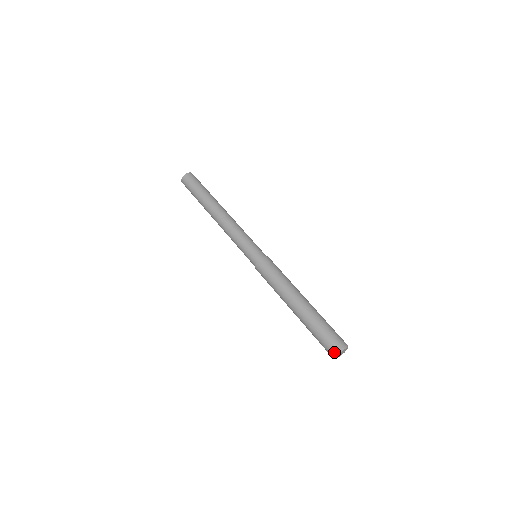
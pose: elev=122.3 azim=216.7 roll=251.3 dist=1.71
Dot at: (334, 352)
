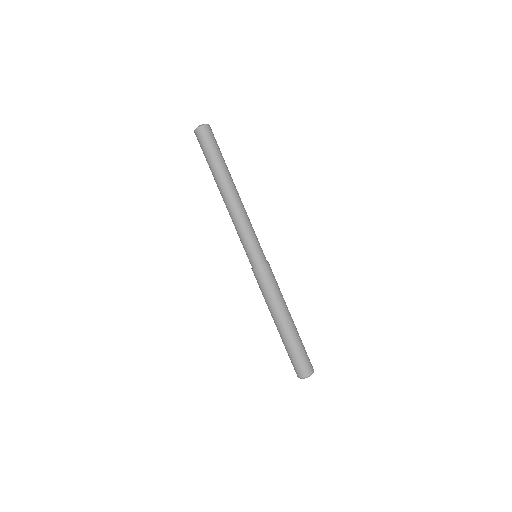
Dot at: (298, 376)
